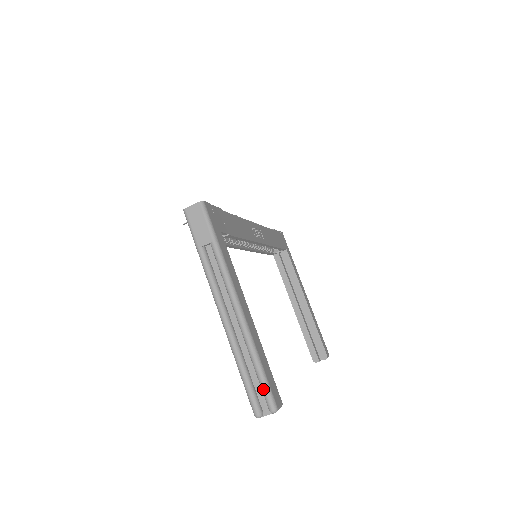
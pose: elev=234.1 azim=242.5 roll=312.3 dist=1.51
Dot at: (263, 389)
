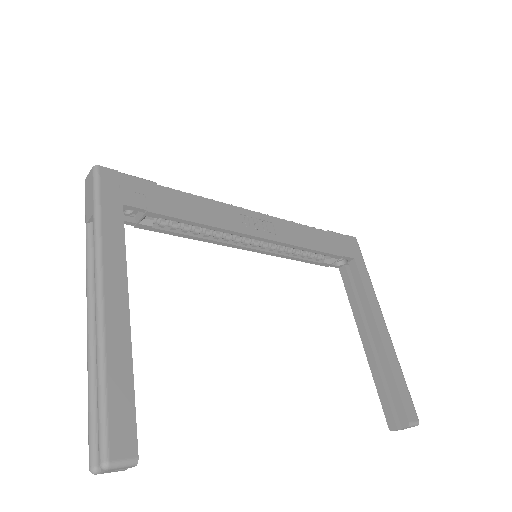
Dot at: occluded
